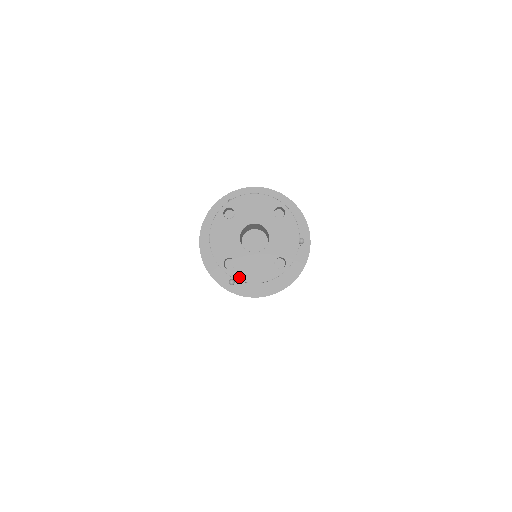
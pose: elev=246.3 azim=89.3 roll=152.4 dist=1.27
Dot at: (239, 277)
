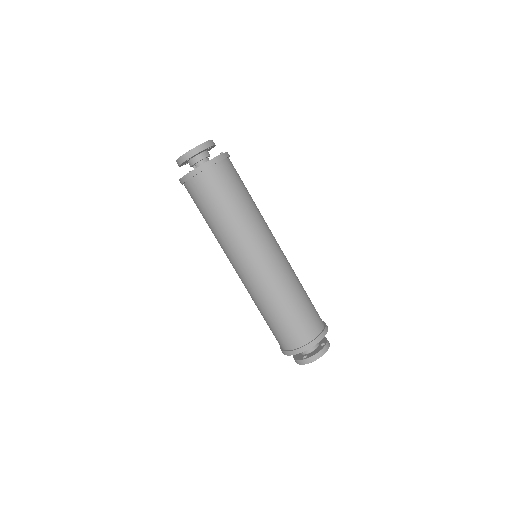
Dot at: (190, 151)
